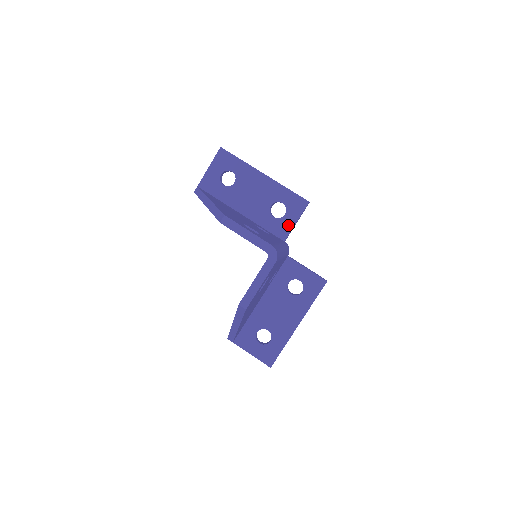
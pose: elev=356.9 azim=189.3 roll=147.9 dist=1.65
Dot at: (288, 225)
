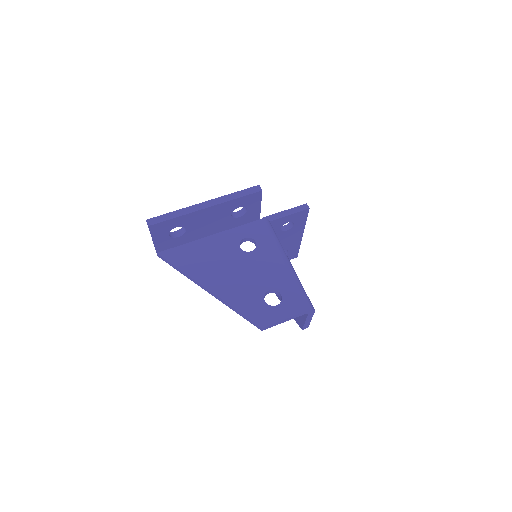
Dot at: (255, 212)
